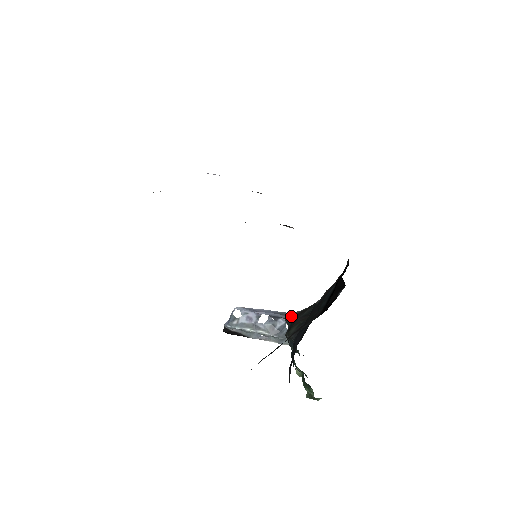
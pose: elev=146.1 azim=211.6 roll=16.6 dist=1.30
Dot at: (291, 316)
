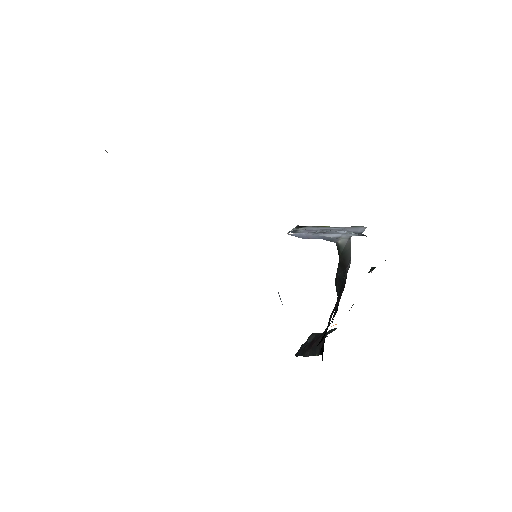
Dot at: (338, 252)
